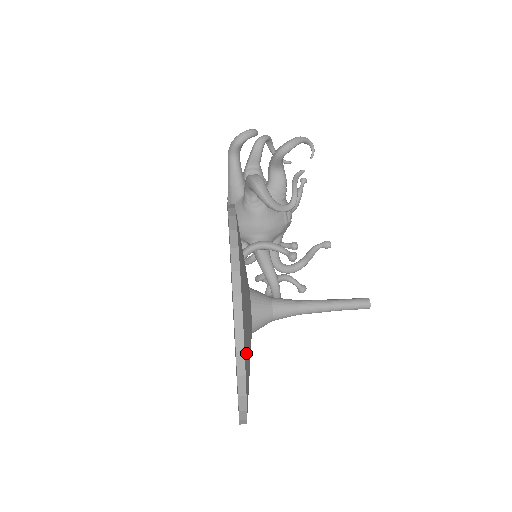
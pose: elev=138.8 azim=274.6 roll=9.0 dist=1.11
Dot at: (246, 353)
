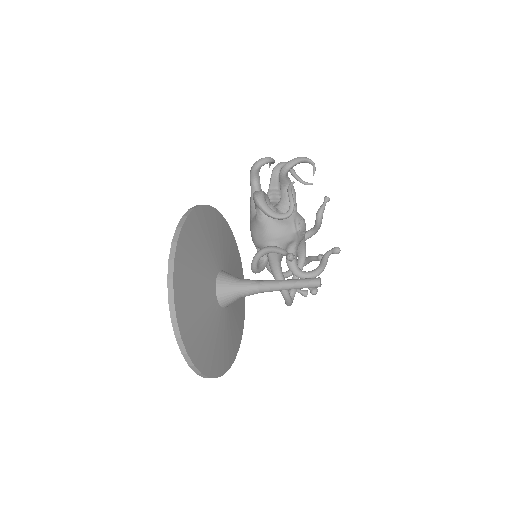
Dot at: (183, 305)
